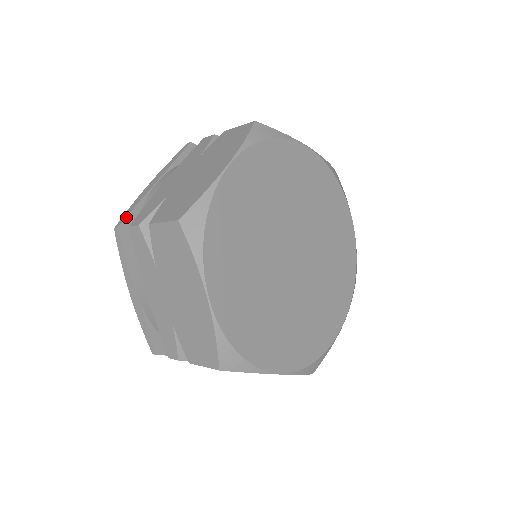
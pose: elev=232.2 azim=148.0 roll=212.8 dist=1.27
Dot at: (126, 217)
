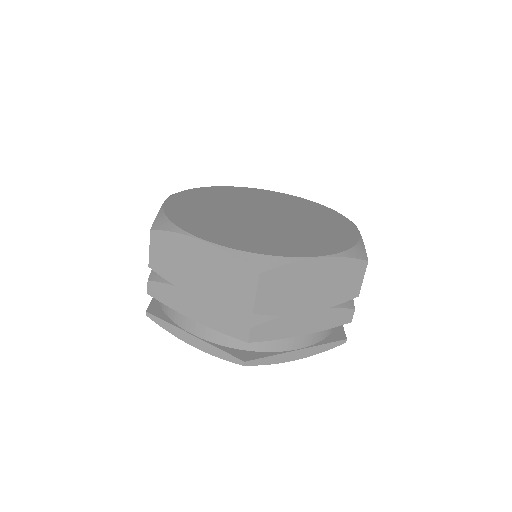
Dot at: (149, 305)
